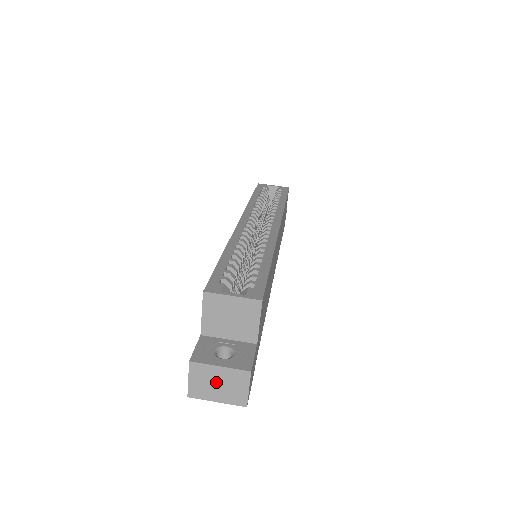
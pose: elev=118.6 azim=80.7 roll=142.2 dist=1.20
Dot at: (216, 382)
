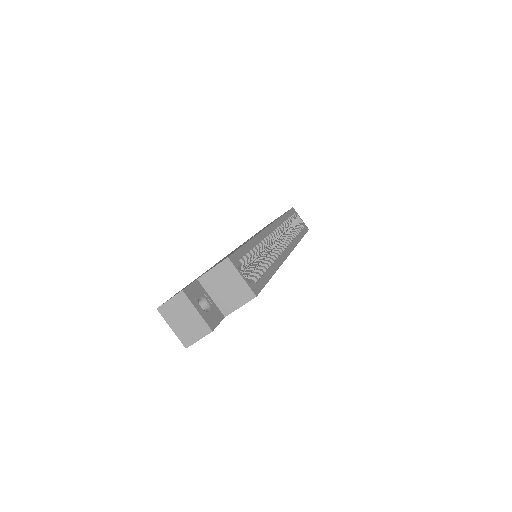
Dot at: (184, 317)
